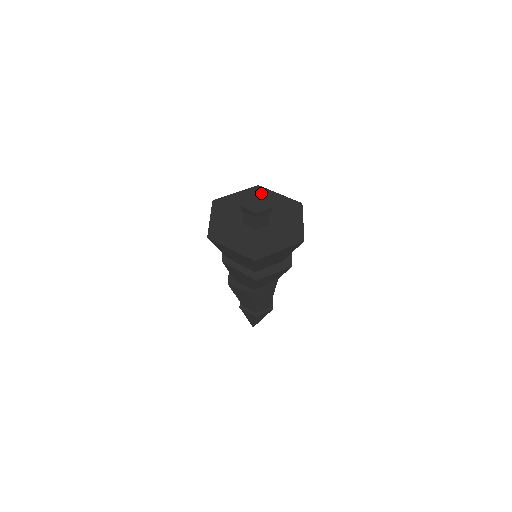
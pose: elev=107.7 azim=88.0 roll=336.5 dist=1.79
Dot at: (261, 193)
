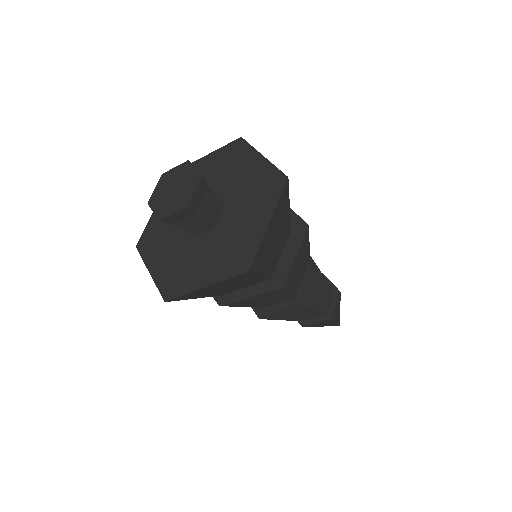
Dot at: (172, 176)
